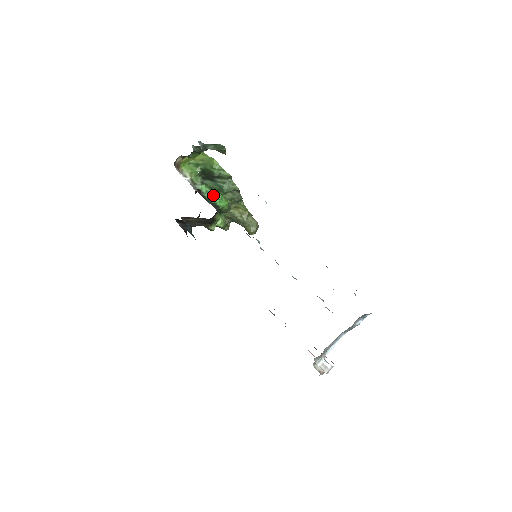
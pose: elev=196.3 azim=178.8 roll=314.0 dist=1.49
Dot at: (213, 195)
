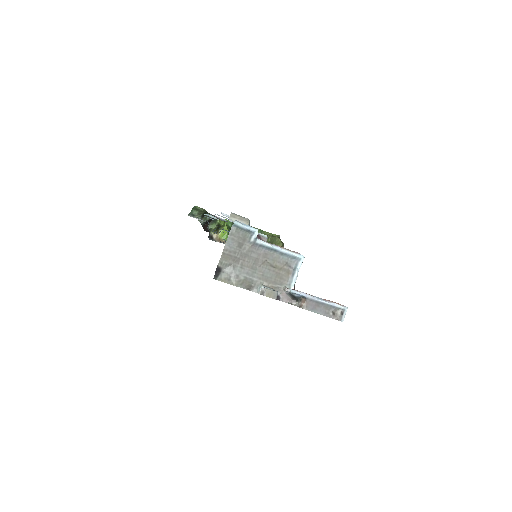
Dot at: occluded
